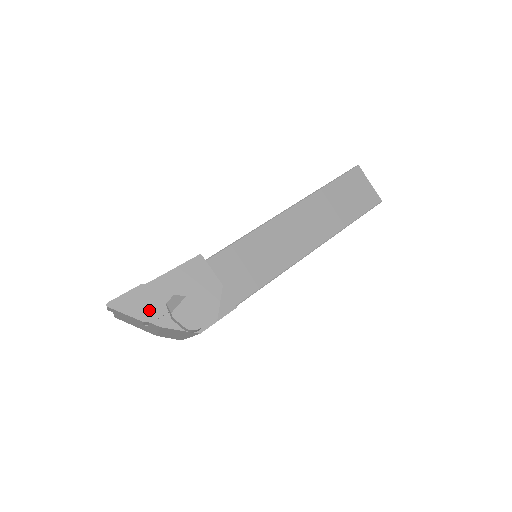
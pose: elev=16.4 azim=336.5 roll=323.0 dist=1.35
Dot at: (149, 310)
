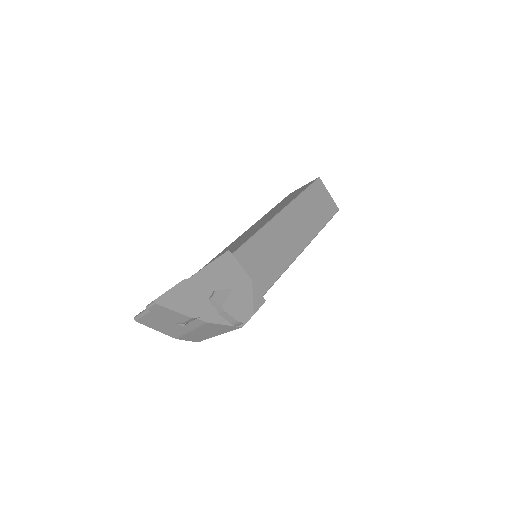
Dot at: (195, 306)
